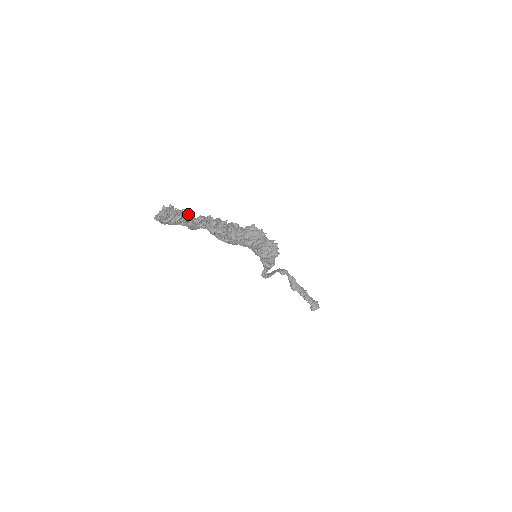
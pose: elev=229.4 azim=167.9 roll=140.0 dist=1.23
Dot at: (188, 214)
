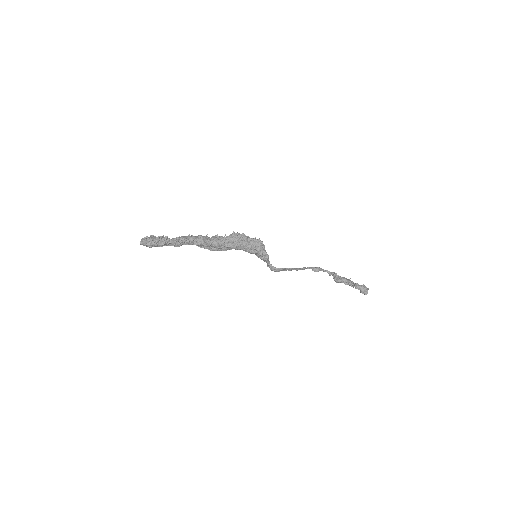
Dot at: occluded
